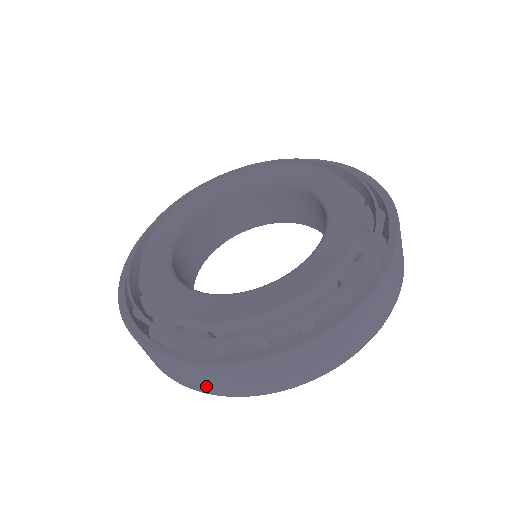
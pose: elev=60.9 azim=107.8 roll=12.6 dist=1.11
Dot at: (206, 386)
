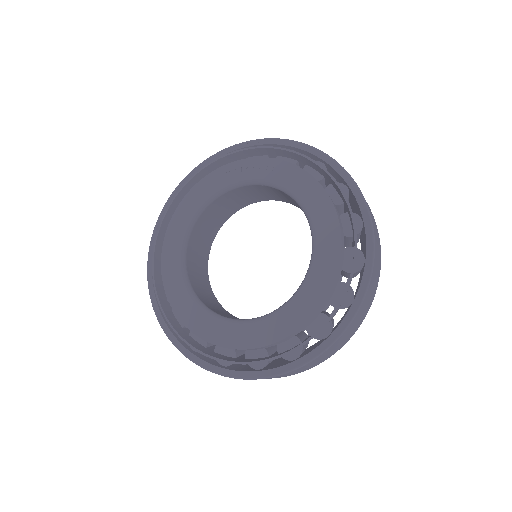
Dot at: occluded
